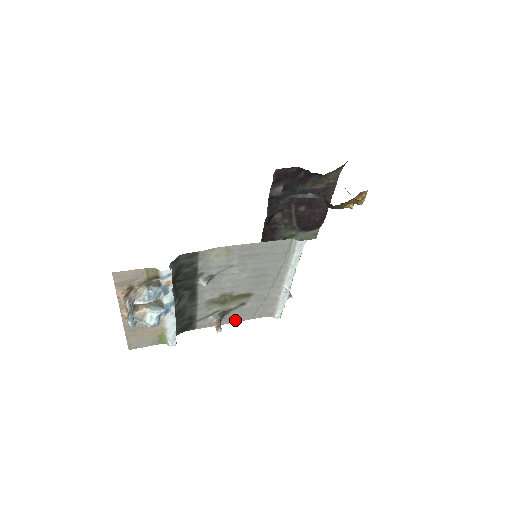
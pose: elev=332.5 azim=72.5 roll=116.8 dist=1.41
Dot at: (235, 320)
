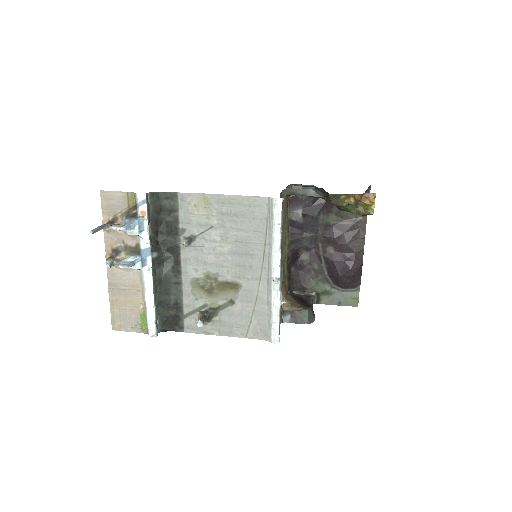
Dot at: (226, 332)
